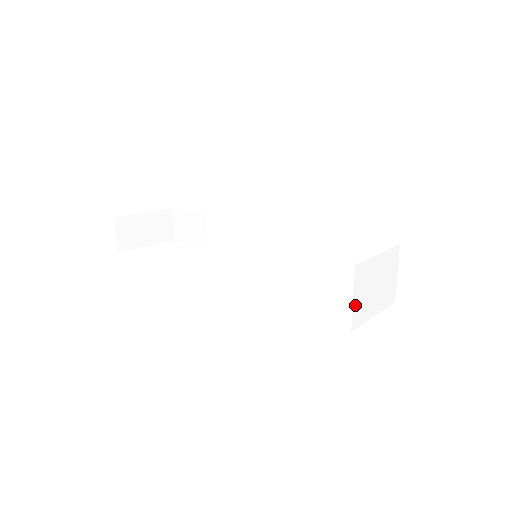
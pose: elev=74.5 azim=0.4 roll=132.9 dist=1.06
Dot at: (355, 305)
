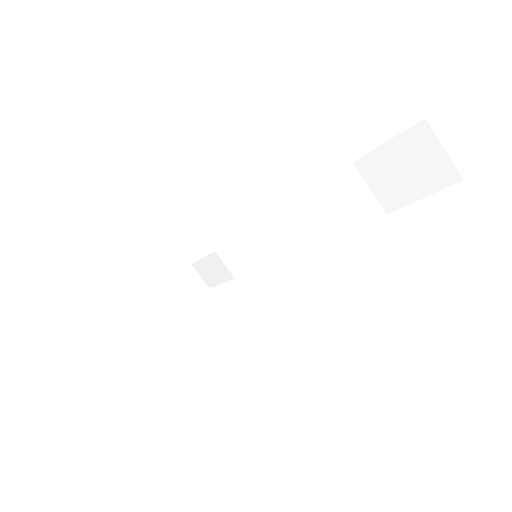
Dot at: (331, 239)
